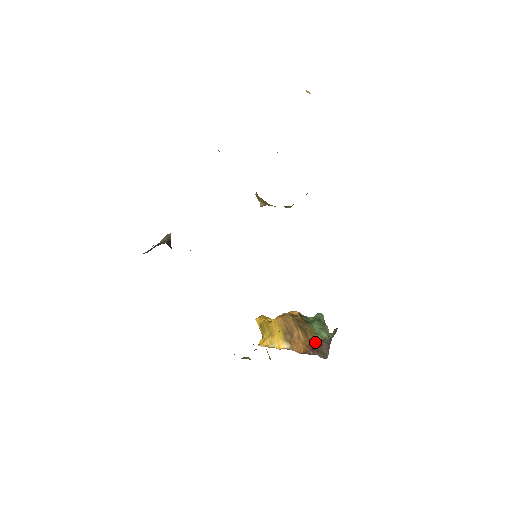
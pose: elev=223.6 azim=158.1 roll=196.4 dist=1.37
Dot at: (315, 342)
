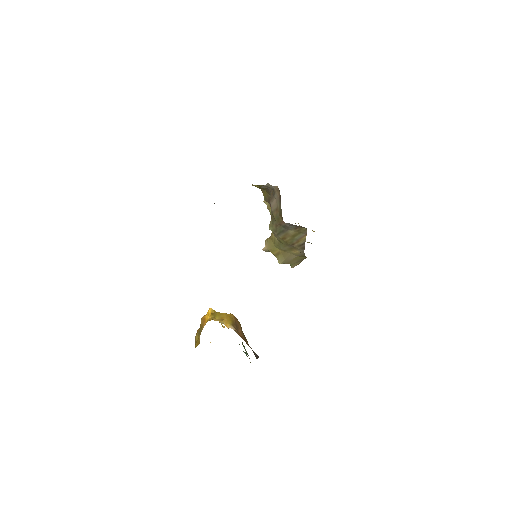
Dot at: occluded
